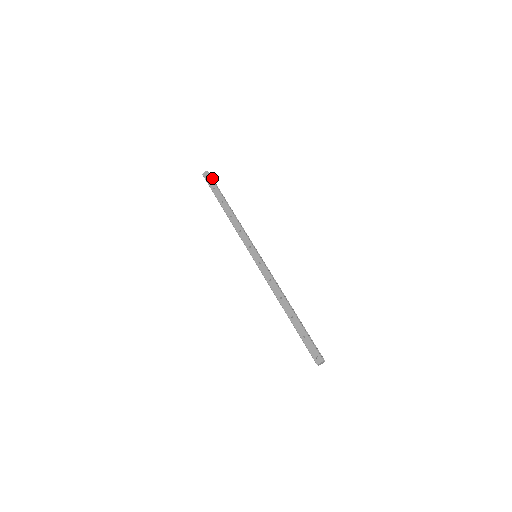
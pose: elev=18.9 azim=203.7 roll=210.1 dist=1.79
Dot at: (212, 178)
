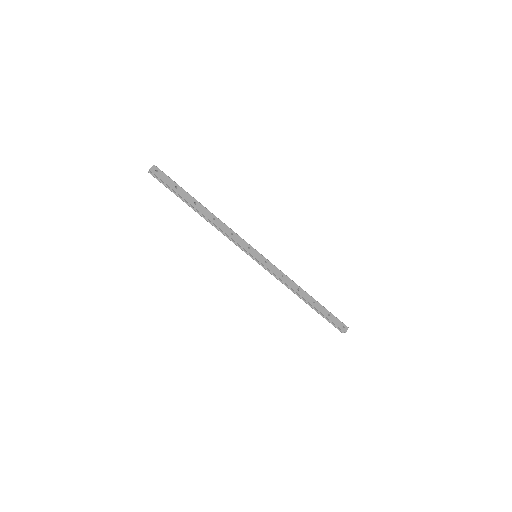
Dot at: (161, 173)
